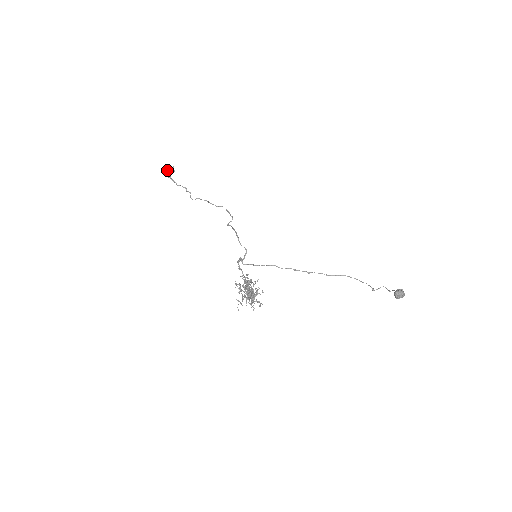
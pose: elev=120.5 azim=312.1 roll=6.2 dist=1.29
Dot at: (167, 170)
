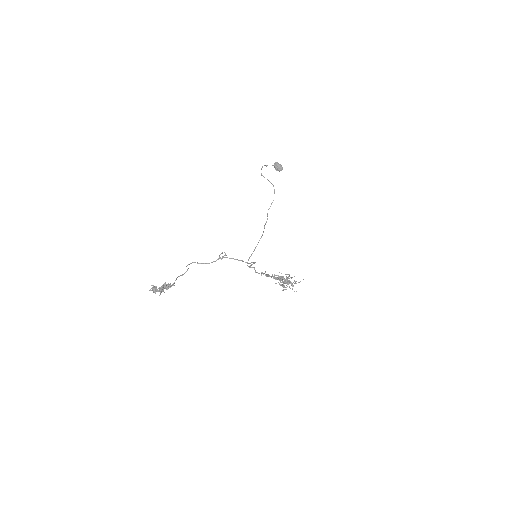
Dot at: (162, 291)
